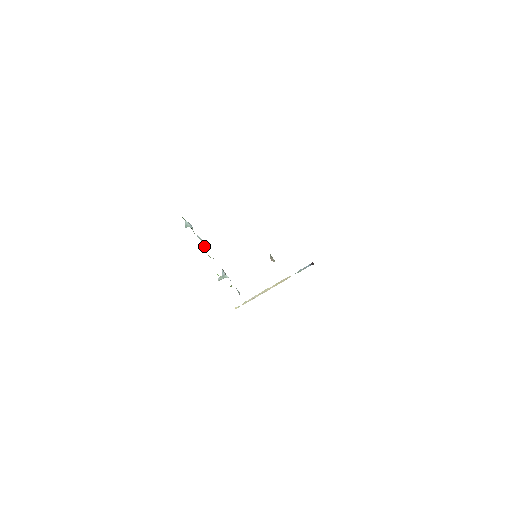
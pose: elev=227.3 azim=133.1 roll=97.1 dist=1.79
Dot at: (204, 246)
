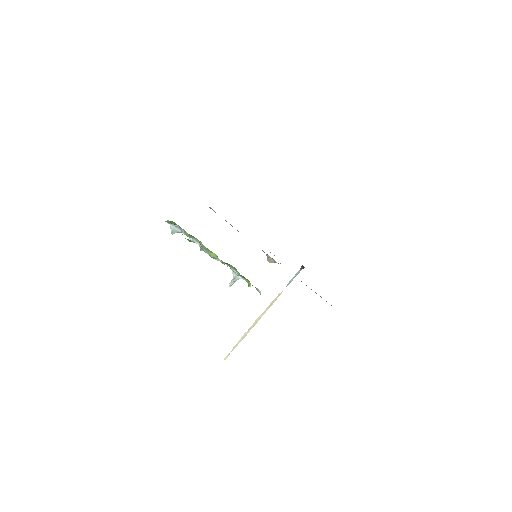
Dot at: occluded
